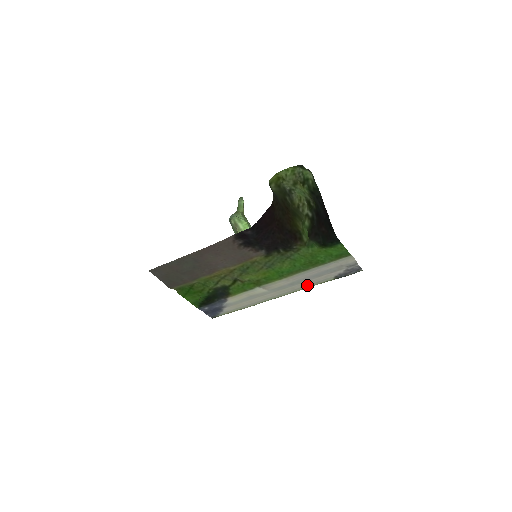
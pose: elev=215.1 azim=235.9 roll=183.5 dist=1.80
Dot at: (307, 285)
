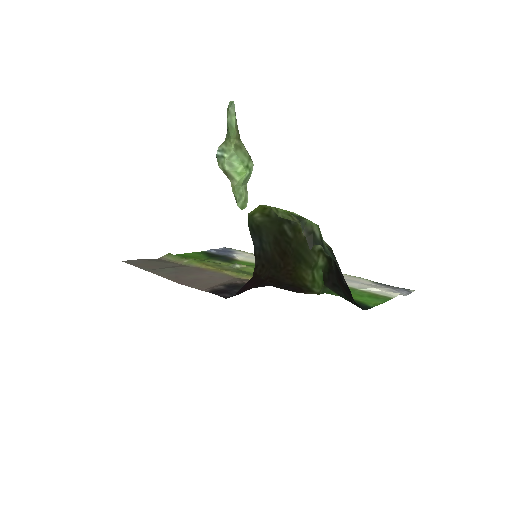
Dot at: occluded
